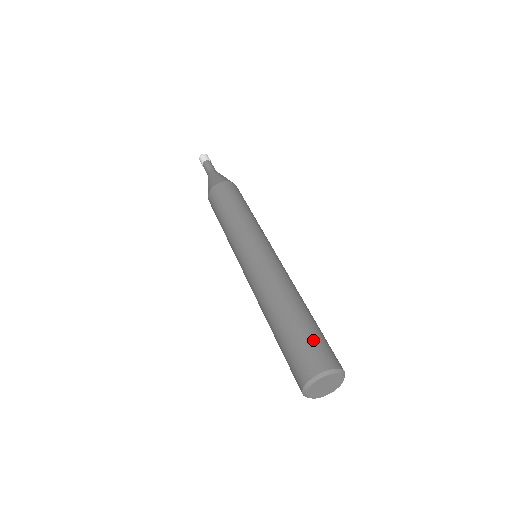
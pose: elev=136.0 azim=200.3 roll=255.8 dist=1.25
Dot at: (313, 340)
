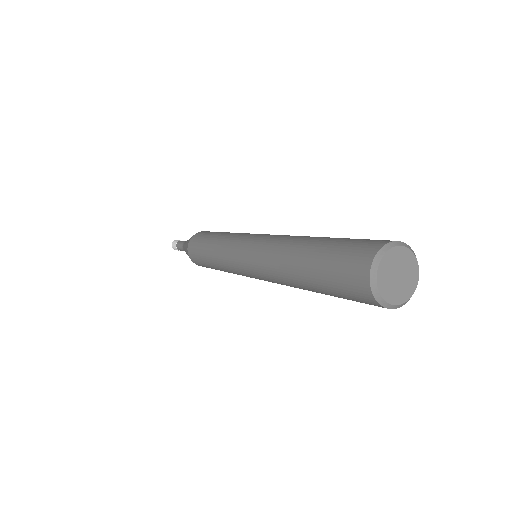
Dot at: (352, 240)
